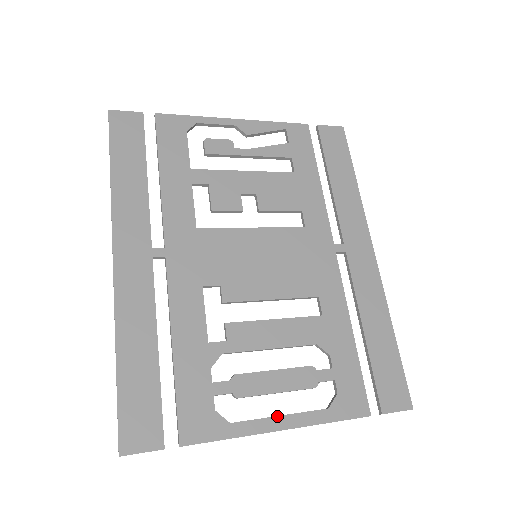
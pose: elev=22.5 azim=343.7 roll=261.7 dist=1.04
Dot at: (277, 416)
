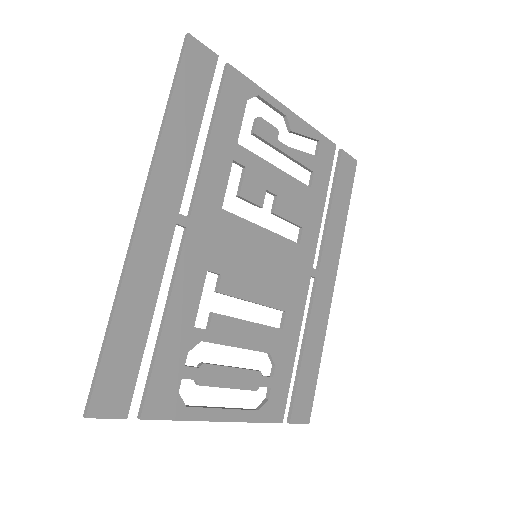
Dot at: (222, 408)
